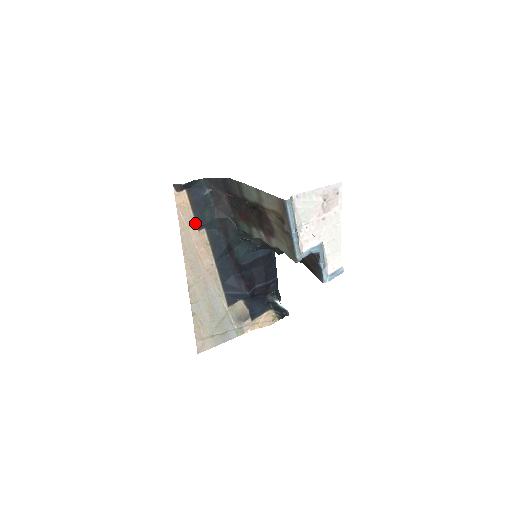
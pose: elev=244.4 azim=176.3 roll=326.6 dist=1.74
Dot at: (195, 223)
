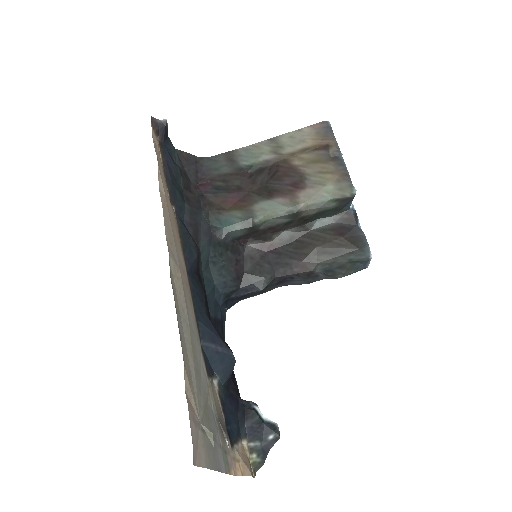
Dot at: (166, 189)
